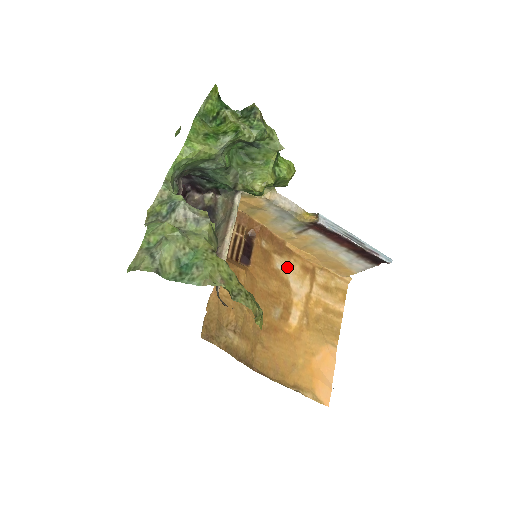
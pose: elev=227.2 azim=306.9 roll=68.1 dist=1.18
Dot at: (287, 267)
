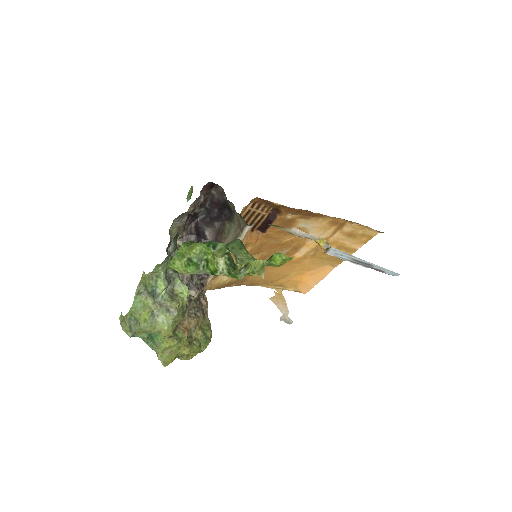
Dot at: (311, 224)
